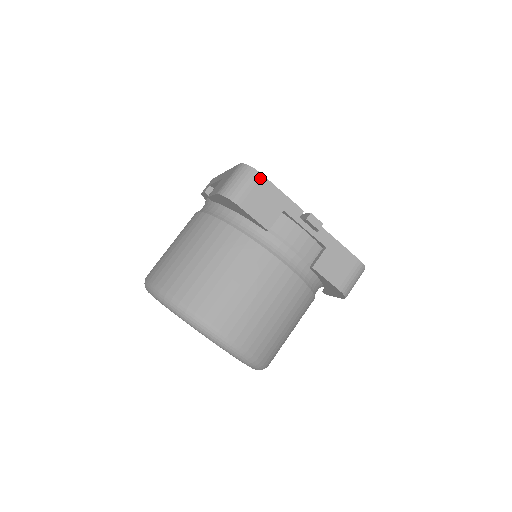
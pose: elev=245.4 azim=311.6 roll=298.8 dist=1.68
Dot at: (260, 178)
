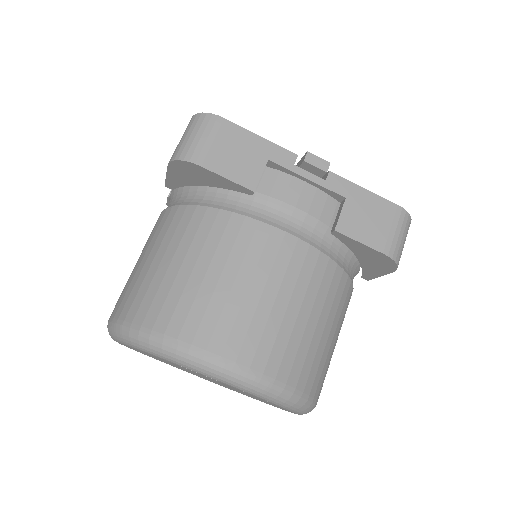
Dot at: (221, 123)
